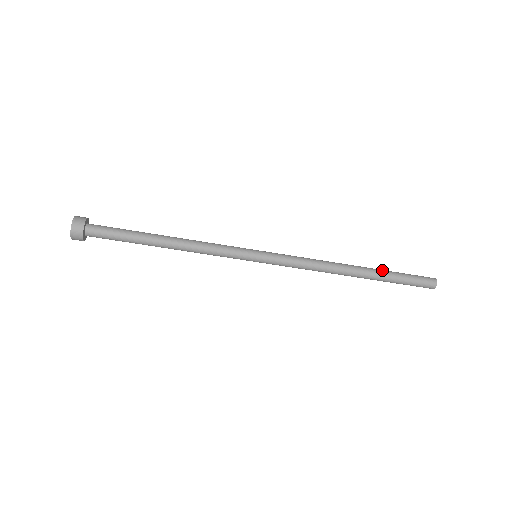
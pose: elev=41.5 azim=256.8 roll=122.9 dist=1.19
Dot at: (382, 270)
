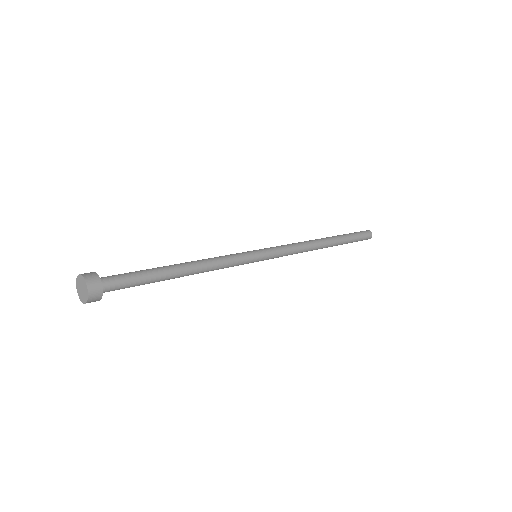
Dot at: (343, 240)
